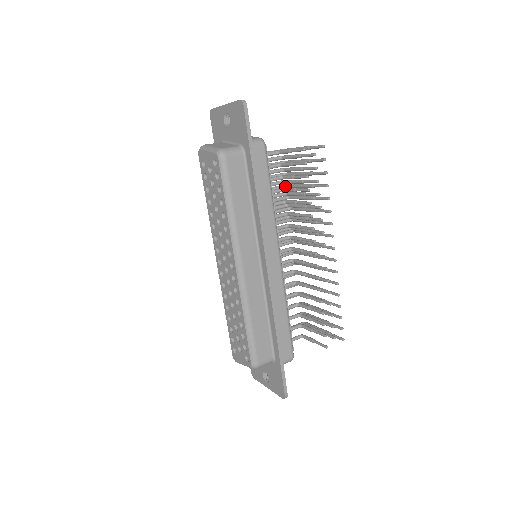
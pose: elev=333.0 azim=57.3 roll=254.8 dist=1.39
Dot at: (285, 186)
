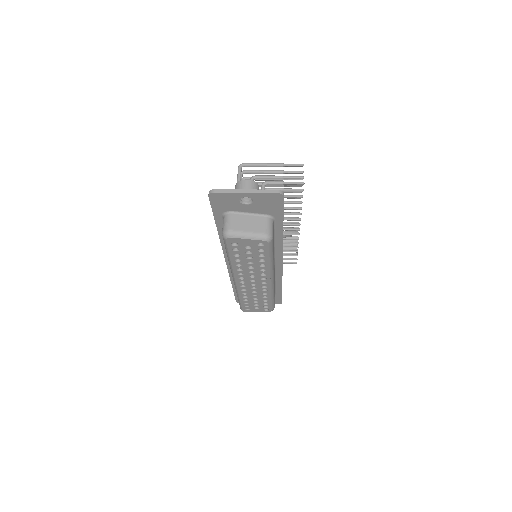
Dot at: occluded
